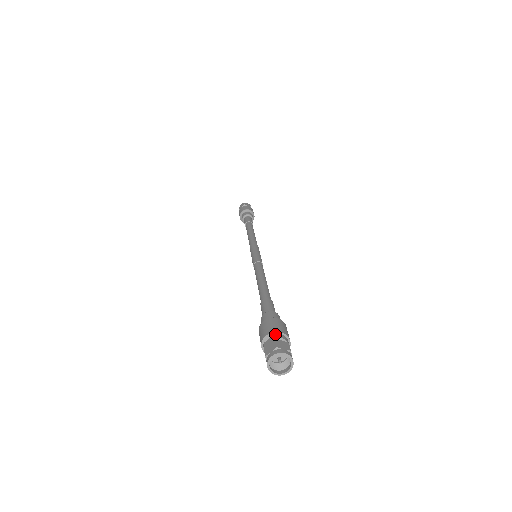
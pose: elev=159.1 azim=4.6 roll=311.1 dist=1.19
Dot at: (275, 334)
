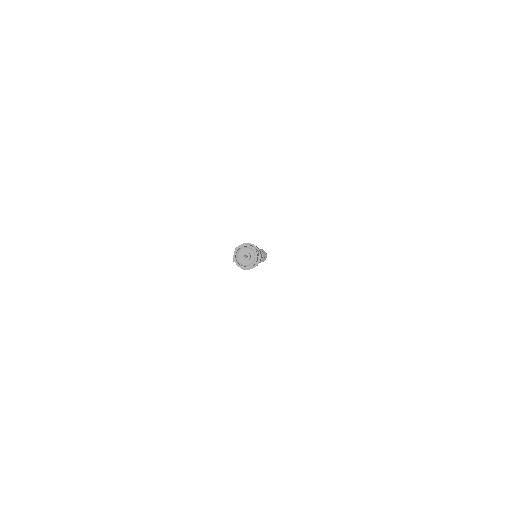
Dot at: occluded
